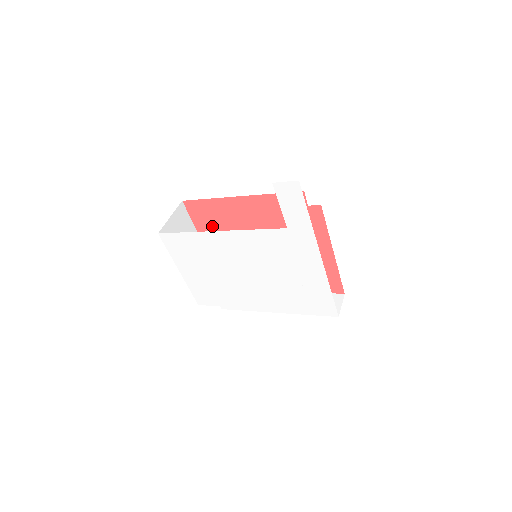
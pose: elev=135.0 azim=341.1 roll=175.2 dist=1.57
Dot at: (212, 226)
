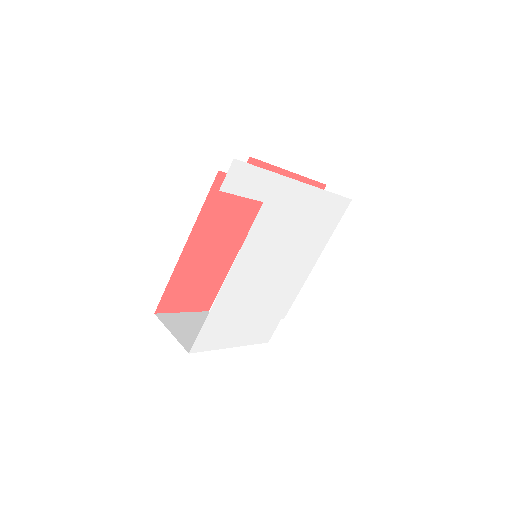
Dot at: (194, 293)
